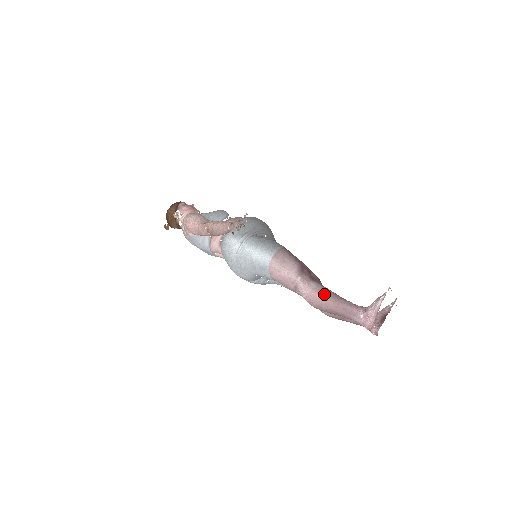
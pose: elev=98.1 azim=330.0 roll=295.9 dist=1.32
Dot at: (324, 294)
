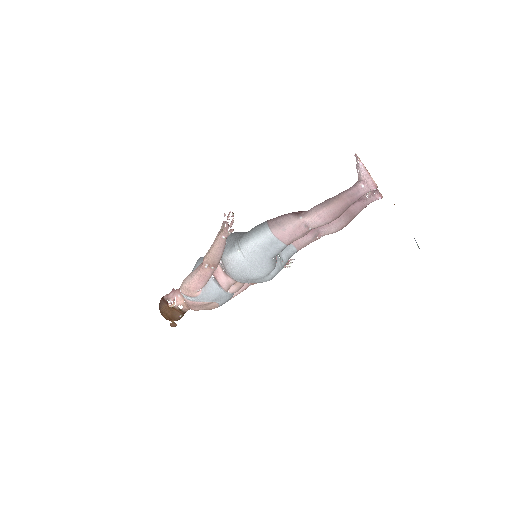
Dot at: (327, 204)
